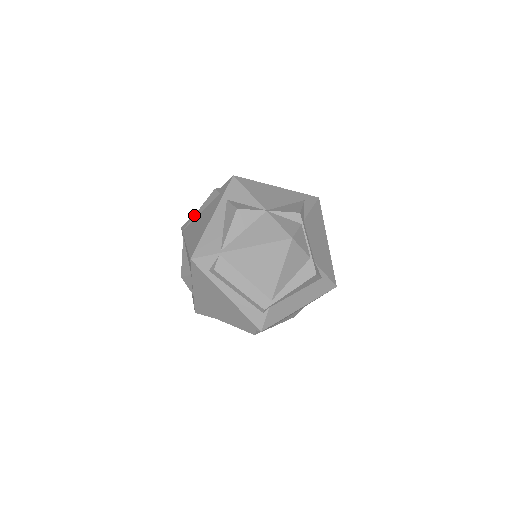
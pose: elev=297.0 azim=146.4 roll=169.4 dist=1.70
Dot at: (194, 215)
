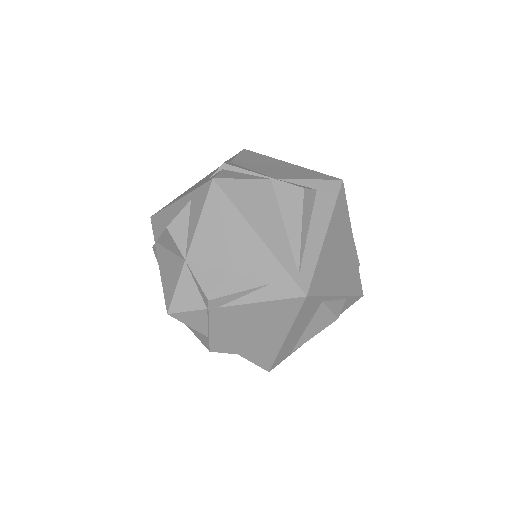
Dot at: occluded
